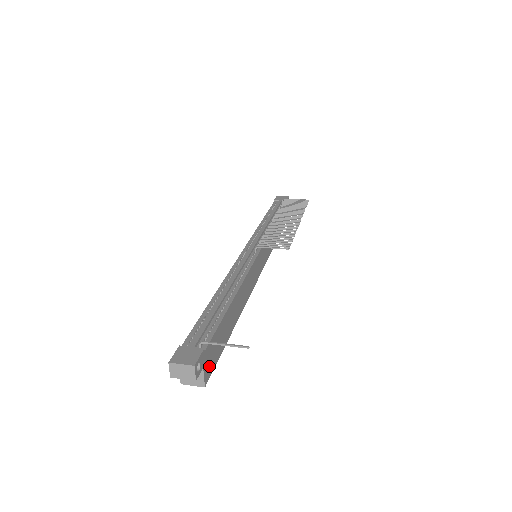
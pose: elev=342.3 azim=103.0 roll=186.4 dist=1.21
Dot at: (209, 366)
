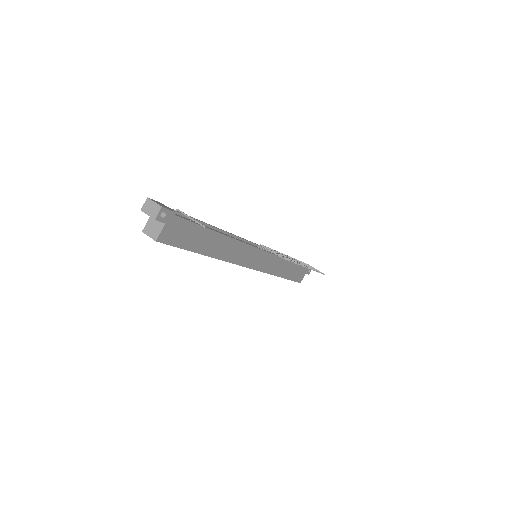
Dot at: (169, 234)
